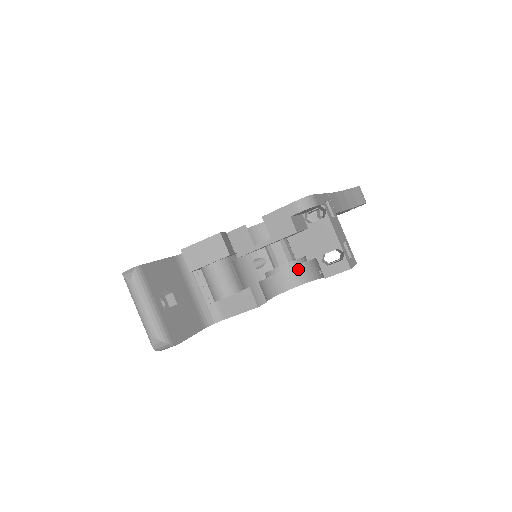
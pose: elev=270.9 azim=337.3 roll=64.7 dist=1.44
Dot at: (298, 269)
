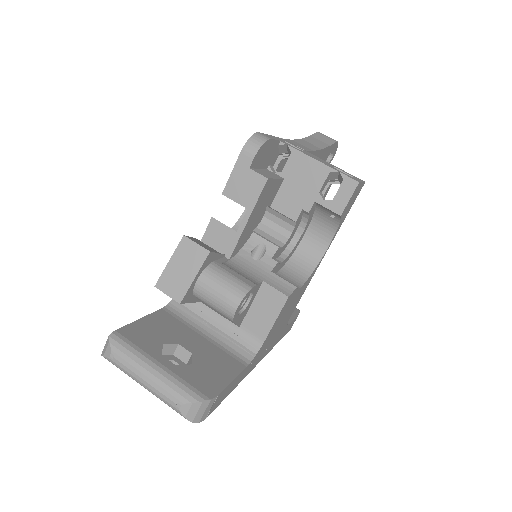
Dot at: (310, 237)
